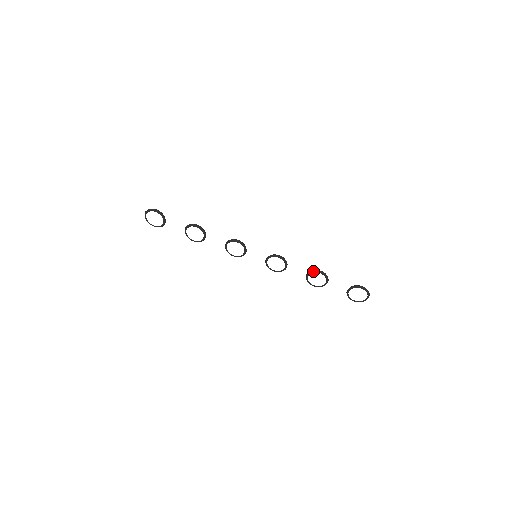
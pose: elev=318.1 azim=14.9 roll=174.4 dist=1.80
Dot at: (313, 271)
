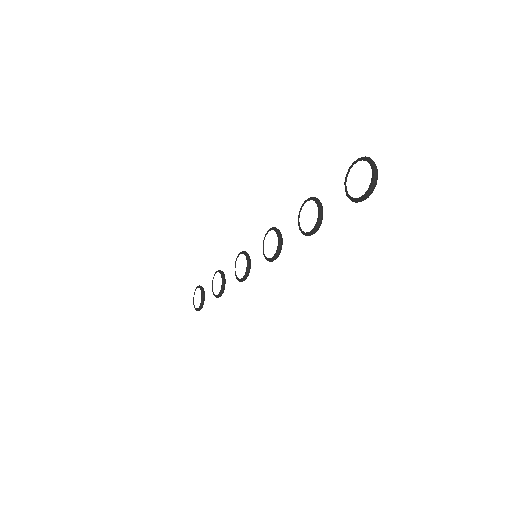
Dot at: (300, 208)
